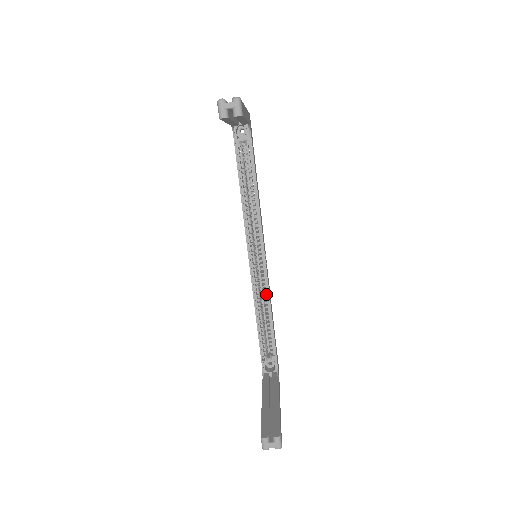
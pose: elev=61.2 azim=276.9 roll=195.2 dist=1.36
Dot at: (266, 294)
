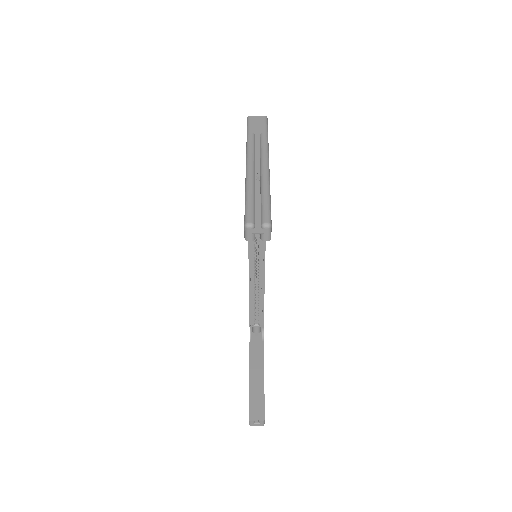
Dot at: (261, 284)
